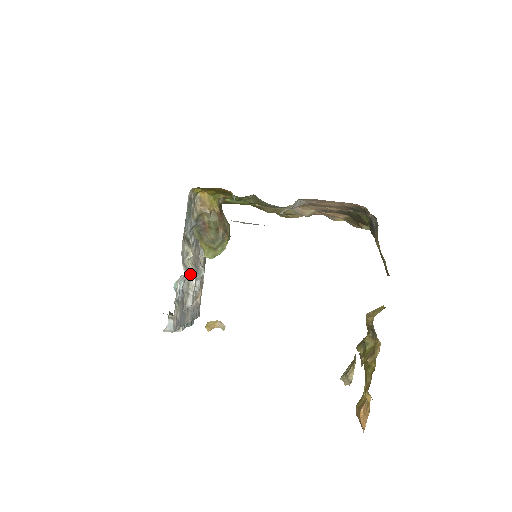
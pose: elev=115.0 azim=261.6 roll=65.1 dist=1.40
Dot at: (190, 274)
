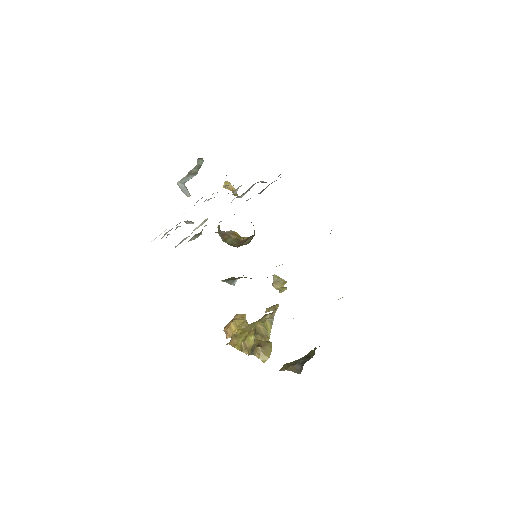
Dot at: occluded
